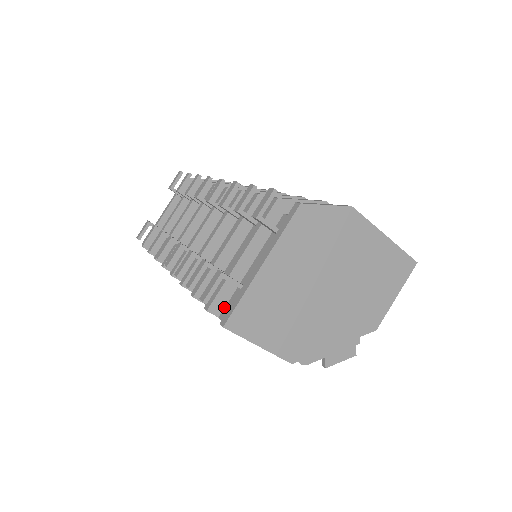
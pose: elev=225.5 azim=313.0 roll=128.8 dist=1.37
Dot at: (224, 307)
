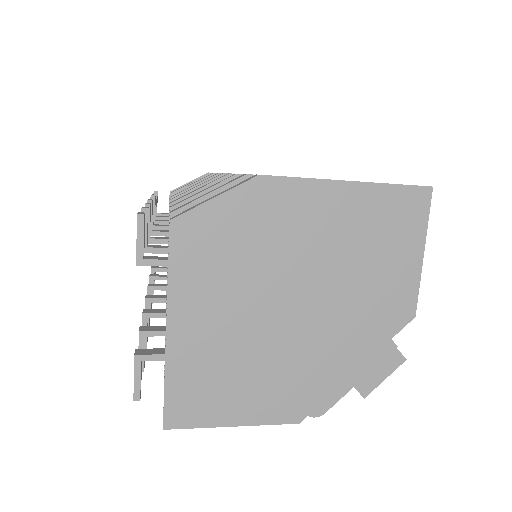
Dot at: occluded
